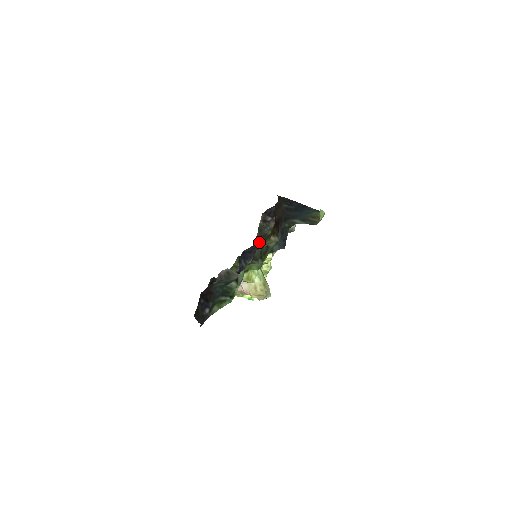
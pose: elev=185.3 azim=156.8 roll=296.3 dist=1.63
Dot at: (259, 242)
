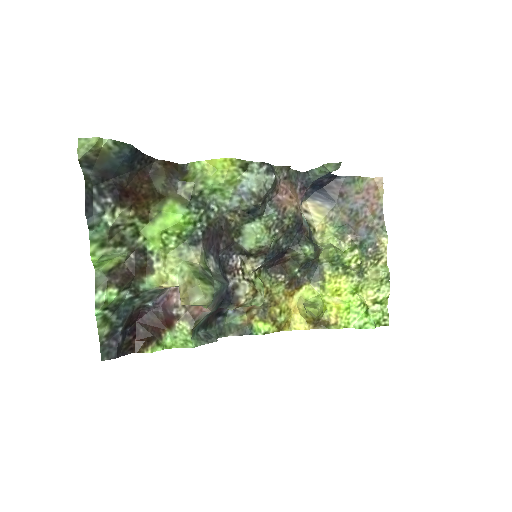
Dot at: (141, 228)
